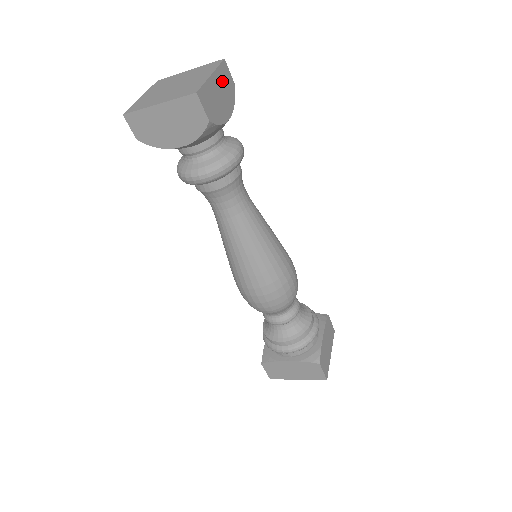
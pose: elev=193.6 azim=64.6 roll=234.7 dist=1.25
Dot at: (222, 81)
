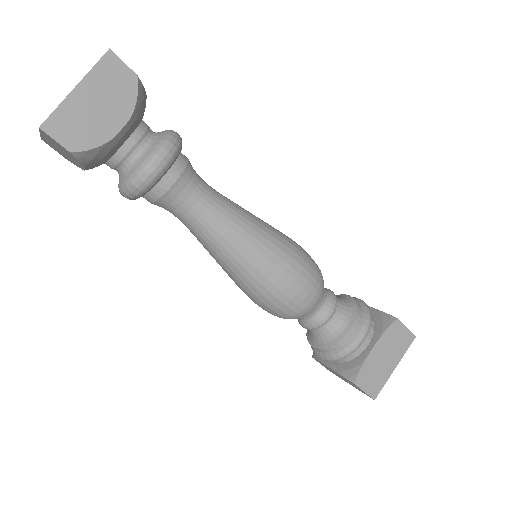
Dot at: (103, 84)
